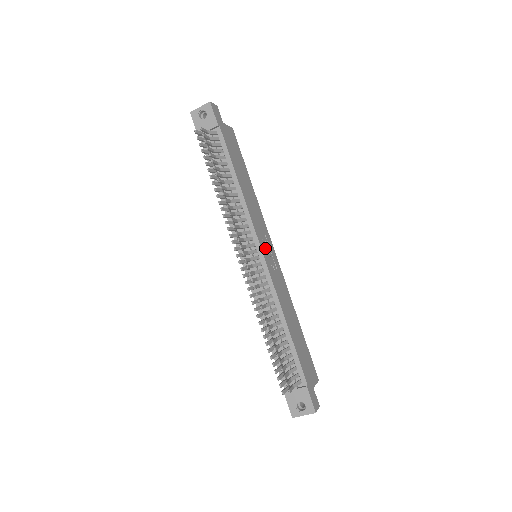
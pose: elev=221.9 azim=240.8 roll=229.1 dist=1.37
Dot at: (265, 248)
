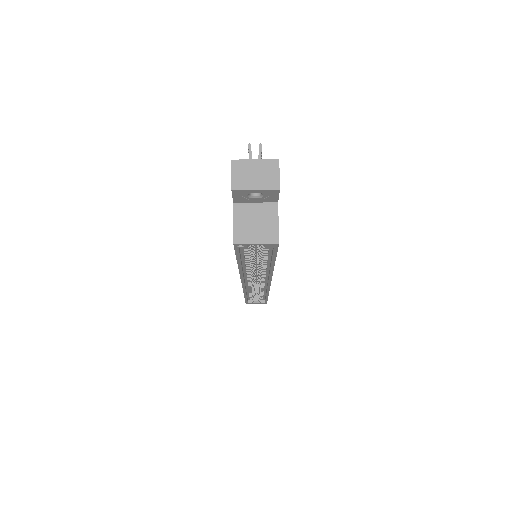
Dot at: occluded
